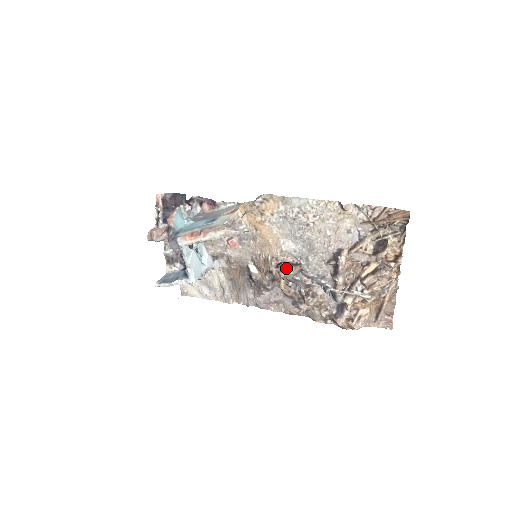
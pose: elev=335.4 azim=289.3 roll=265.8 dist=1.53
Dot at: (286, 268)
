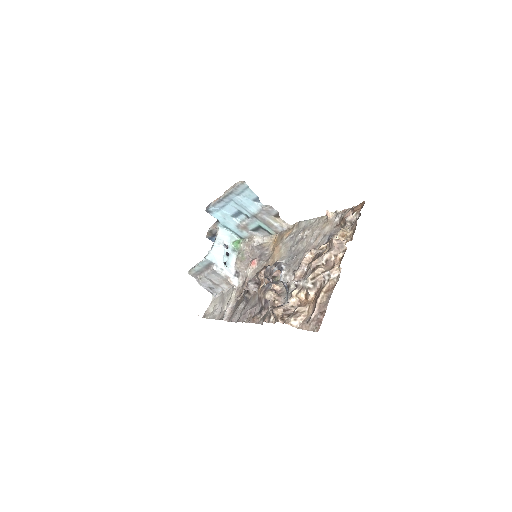
Dot at: occluded
